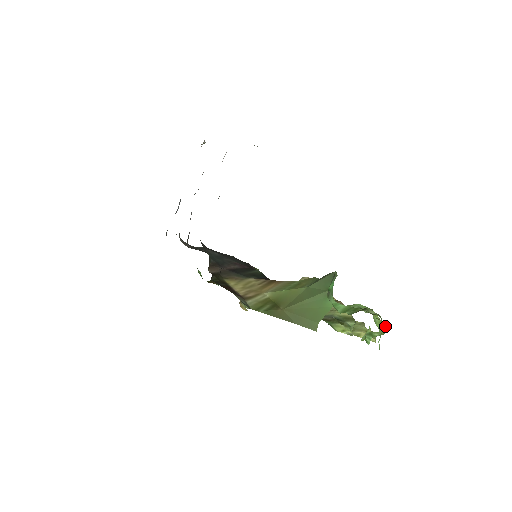
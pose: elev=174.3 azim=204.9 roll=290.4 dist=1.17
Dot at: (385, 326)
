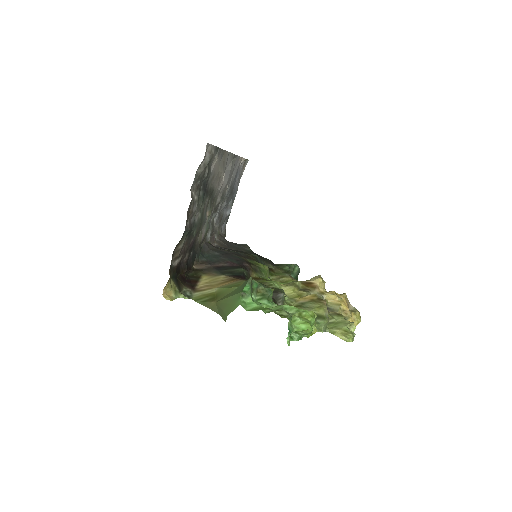
Dot at: (308, 327)
